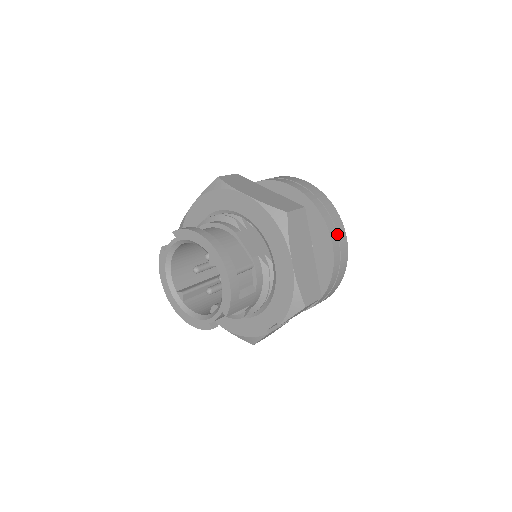
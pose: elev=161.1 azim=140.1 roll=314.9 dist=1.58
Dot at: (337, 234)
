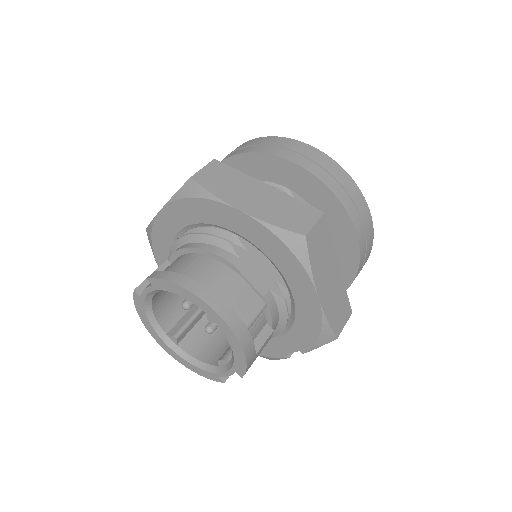
Dot at: (361, 221)
